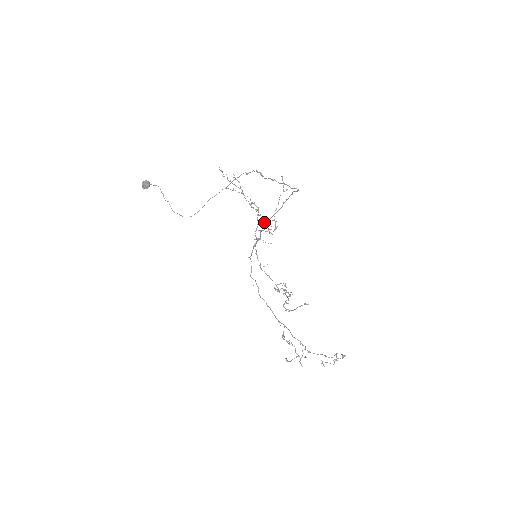
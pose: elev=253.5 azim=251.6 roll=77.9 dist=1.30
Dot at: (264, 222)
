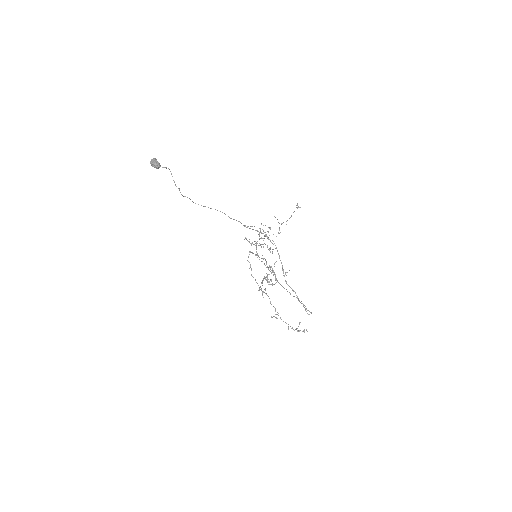
Dot at: occluded
